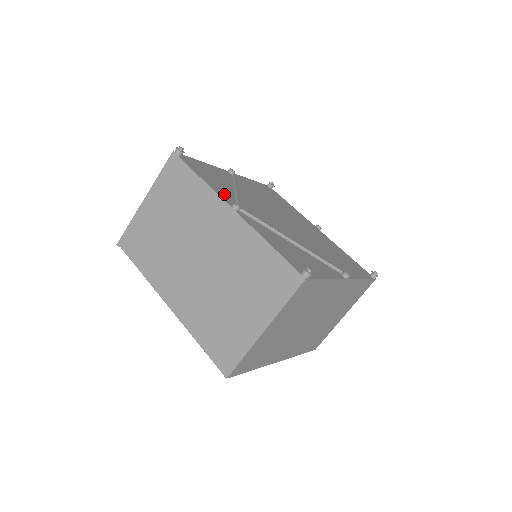
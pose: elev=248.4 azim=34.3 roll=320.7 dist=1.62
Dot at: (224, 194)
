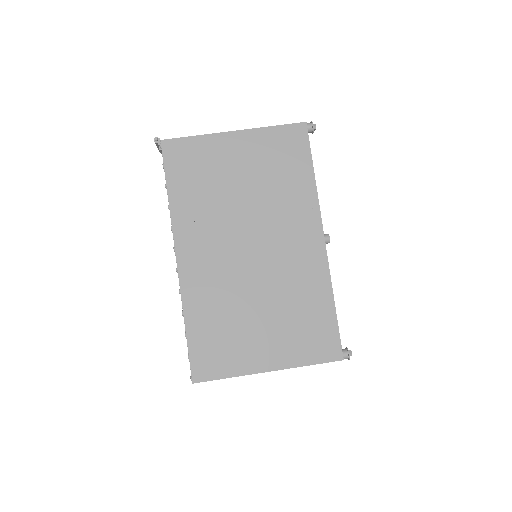
Dot at: occluded
